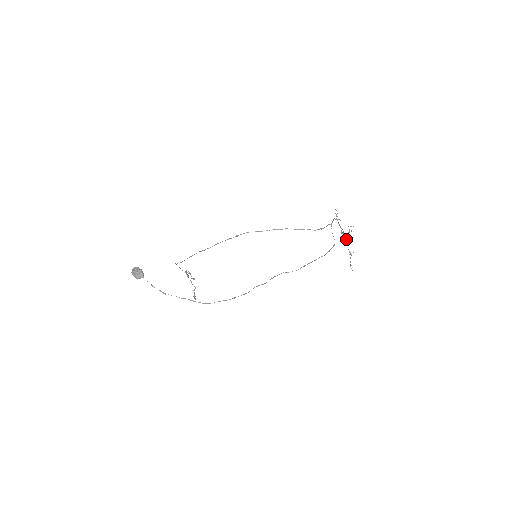
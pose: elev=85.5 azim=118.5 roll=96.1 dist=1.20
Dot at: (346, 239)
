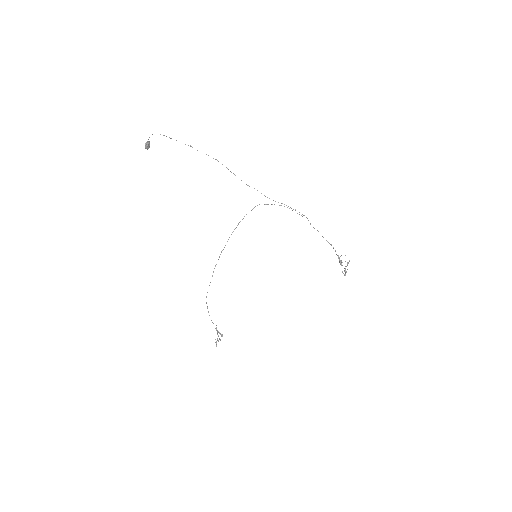
Dot at: (335, 250)
